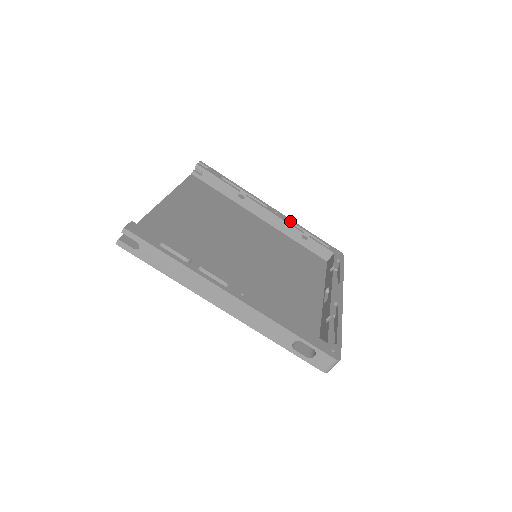
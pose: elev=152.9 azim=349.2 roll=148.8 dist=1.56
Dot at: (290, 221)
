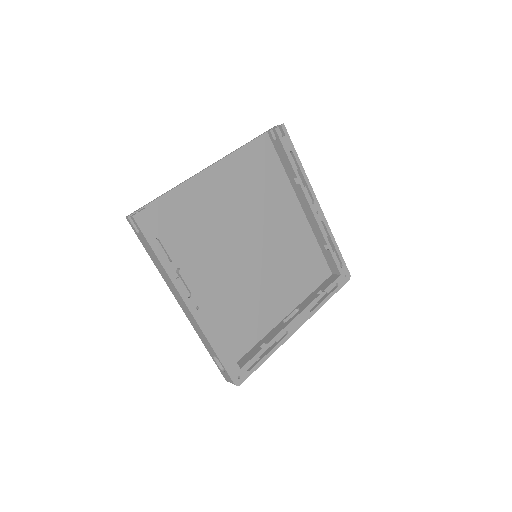
Dot at: (325, 226)
